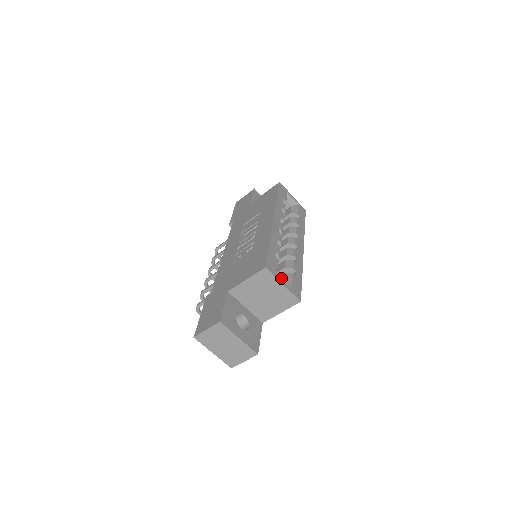
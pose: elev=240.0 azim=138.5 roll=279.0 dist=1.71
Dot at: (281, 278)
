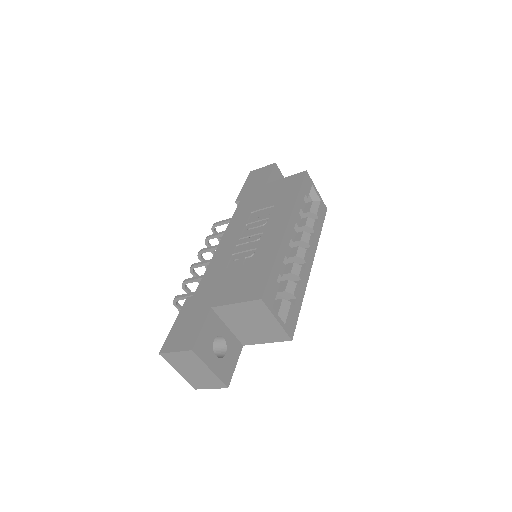
Dot at: (277, 305)
